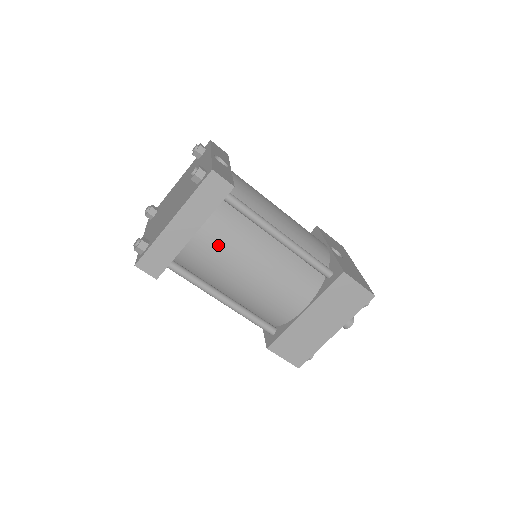
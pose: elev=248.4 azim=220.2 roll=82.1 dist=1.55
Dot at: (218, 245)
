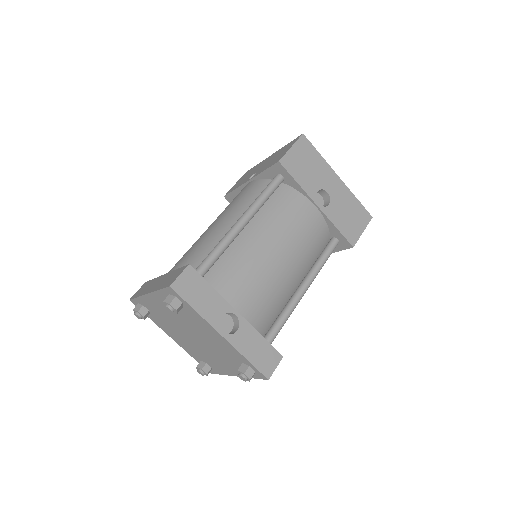
Dot at: occluded
